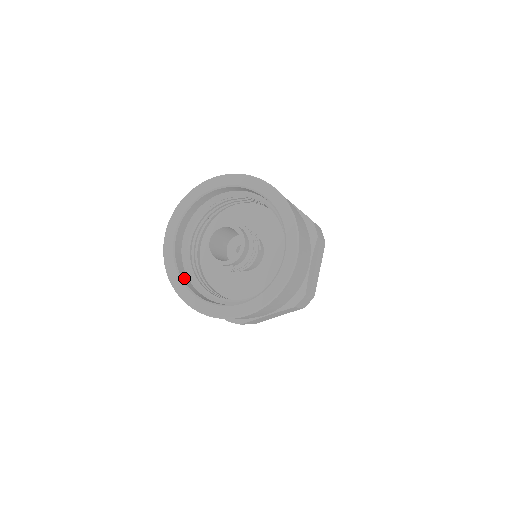
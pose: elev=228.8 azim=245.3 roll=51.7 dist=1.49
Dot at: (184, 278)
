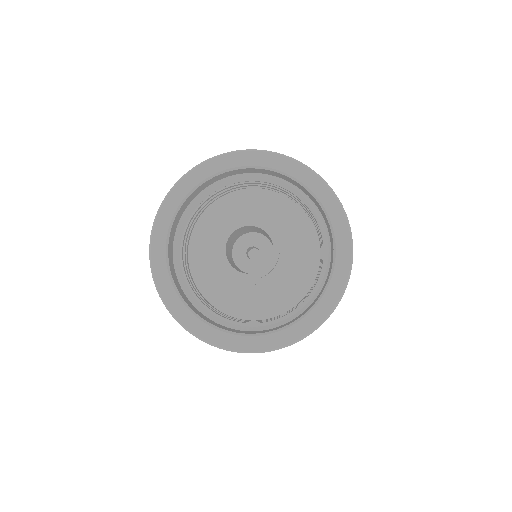
Dot at: (177, 285)
